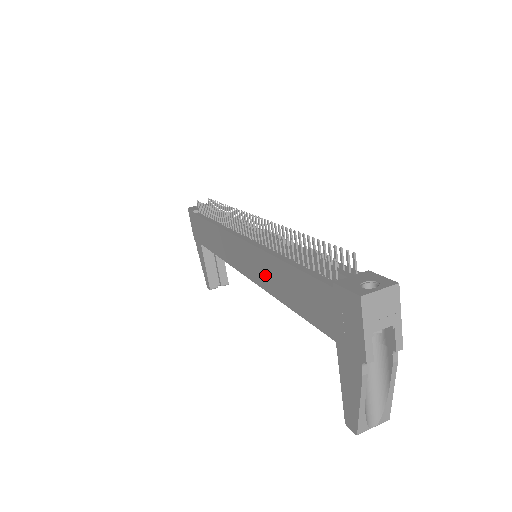
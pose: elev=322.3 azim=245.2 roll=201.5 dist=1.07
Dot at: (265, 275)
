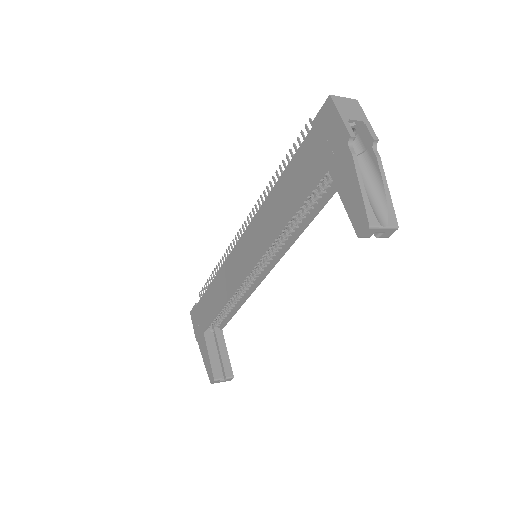
Dot at: (264, 229)
